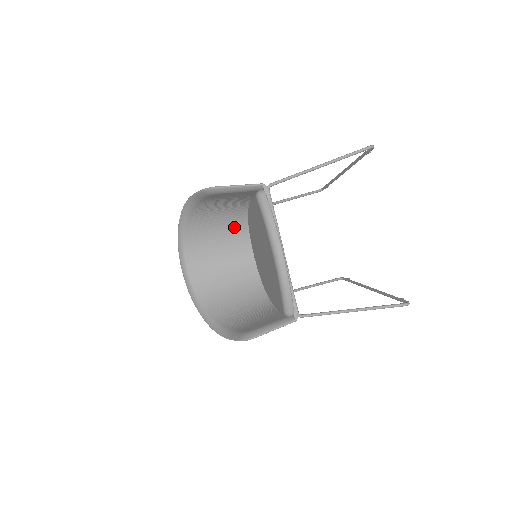
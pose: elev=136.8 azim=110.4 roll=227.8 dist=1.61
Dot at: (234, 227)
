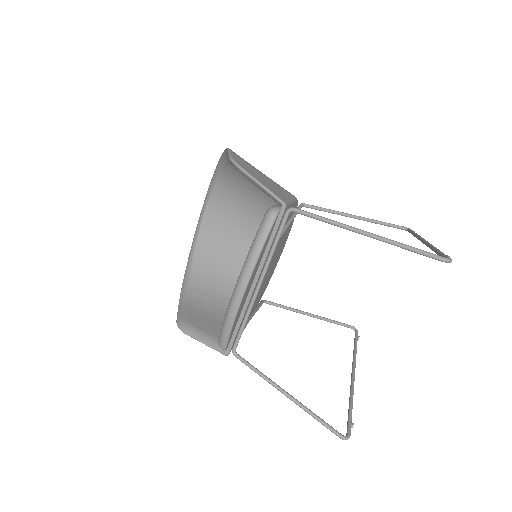
Dot at: (269, 205)
